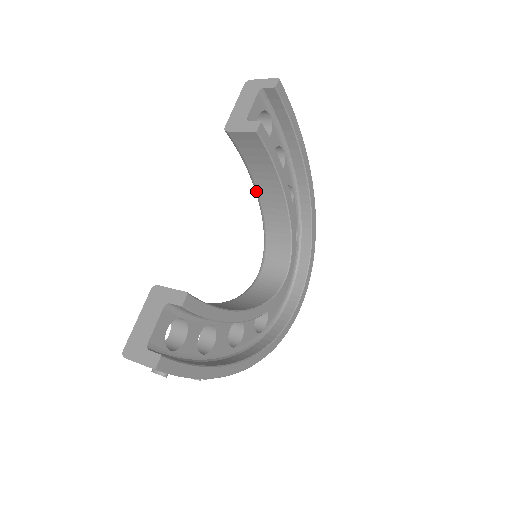
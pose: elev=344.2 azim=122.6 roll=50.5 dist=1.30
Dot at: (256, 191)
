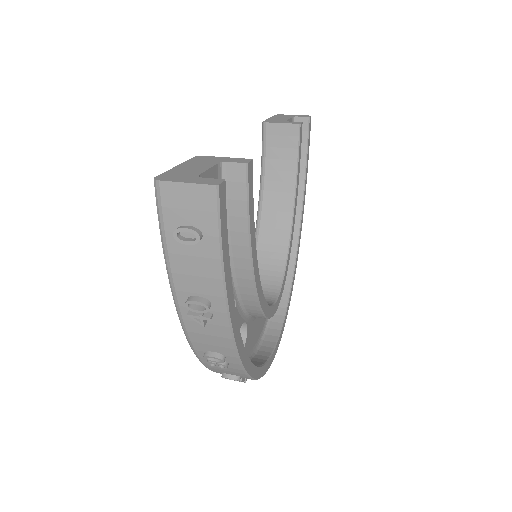
Dot at: (260, 207)
